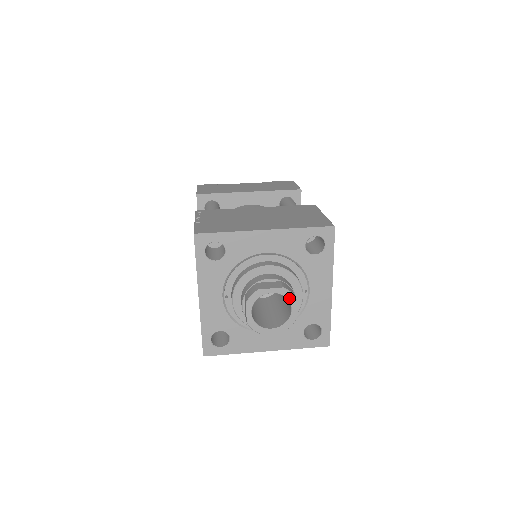
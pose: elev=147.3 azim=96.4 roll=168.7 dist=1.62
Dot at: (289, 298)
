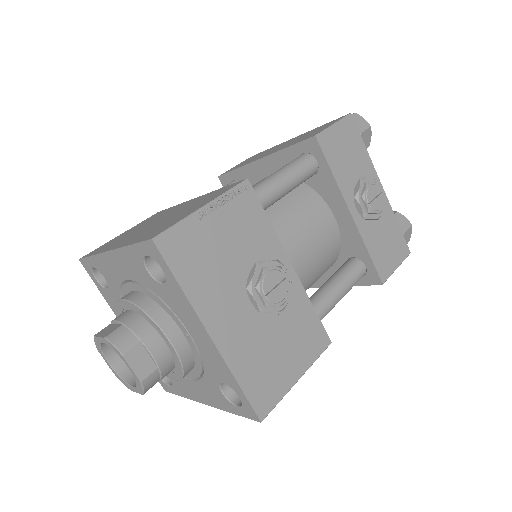
Dot at: (117, 352)
